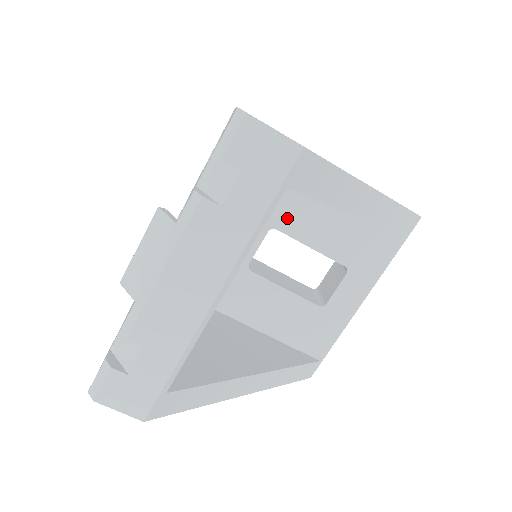
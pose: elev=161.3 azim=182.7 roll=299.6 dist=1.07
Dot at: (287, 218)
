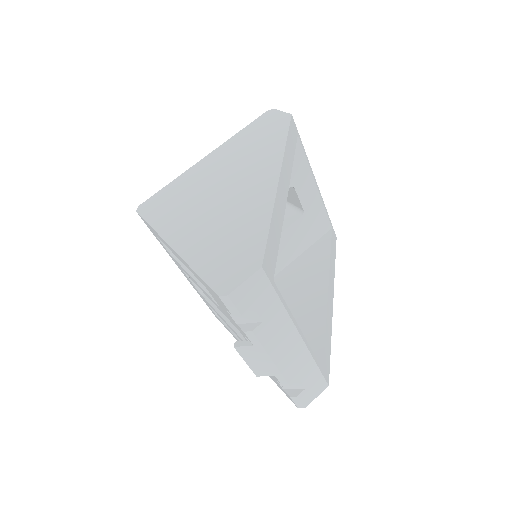
Dot at: occluded
